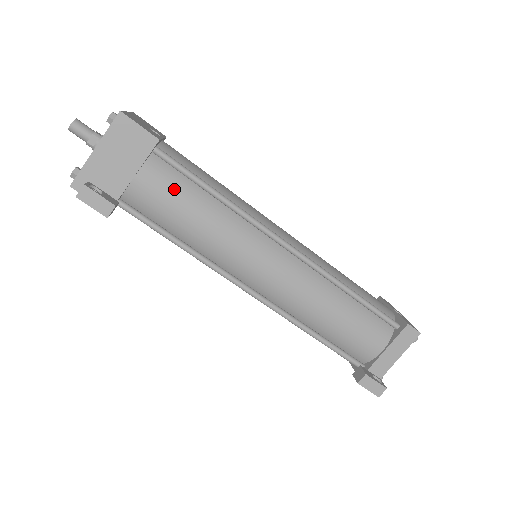
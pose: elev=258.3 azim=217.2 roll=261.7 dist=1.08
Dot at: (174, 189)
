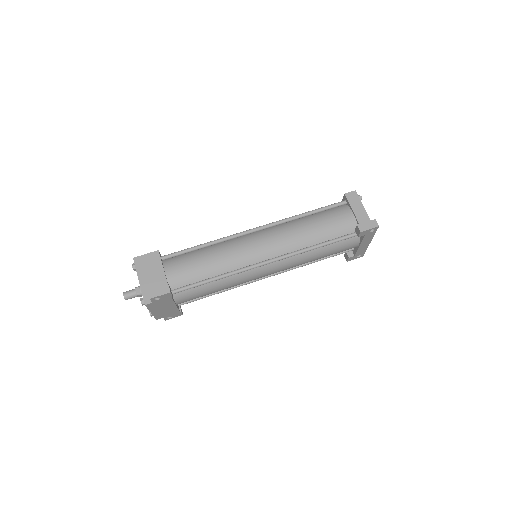
Dot at: (185, 261)
